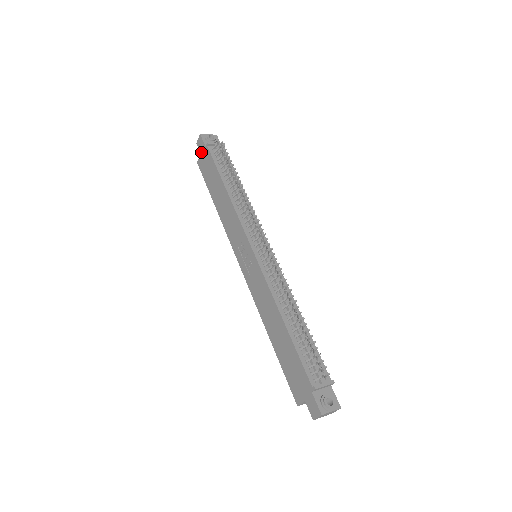
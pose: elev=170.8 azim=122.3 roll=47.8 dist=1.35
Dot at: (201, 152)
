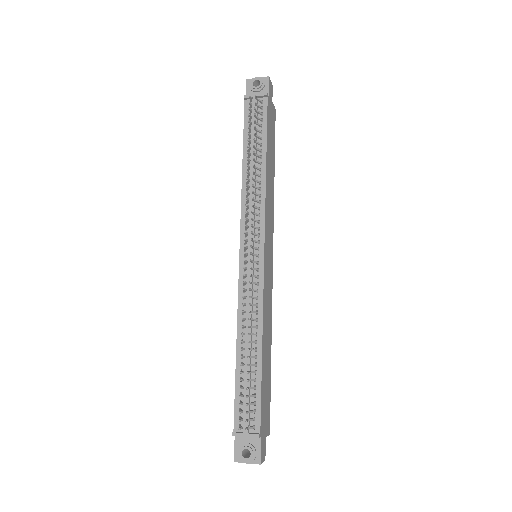
Dot at: occluded
